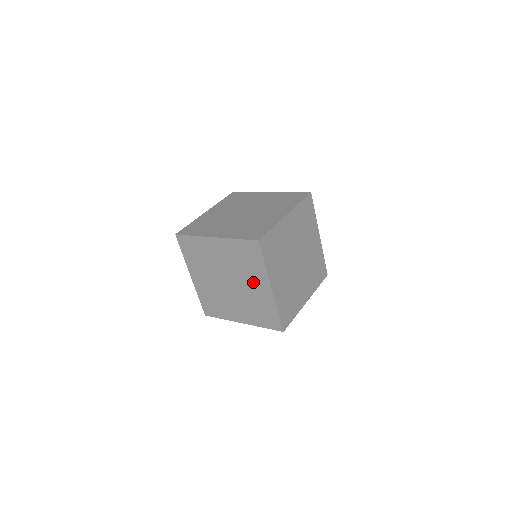
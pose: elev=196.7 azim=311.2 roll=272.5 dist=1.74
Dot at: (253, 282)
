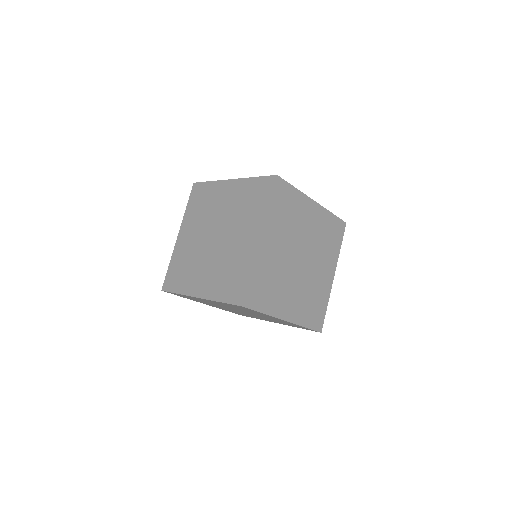
Dot at: (243, 232)
